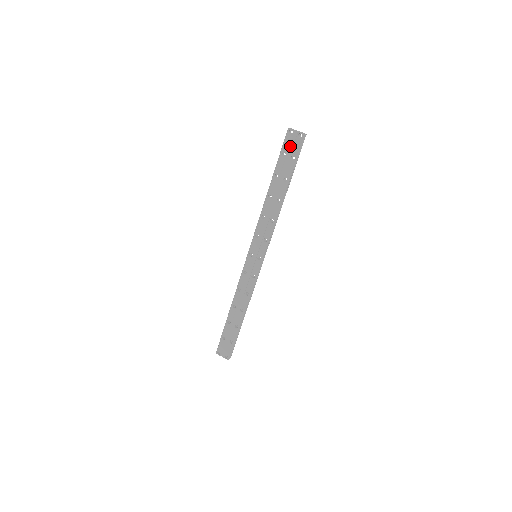
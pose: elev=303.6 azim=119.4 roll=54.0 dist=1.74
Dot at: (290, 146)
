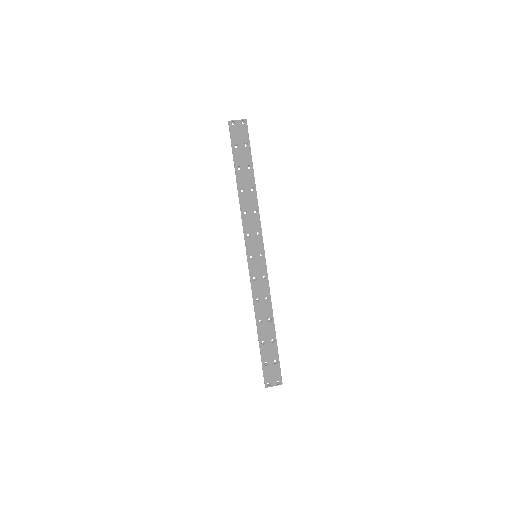
Dot at: (238, 136)
